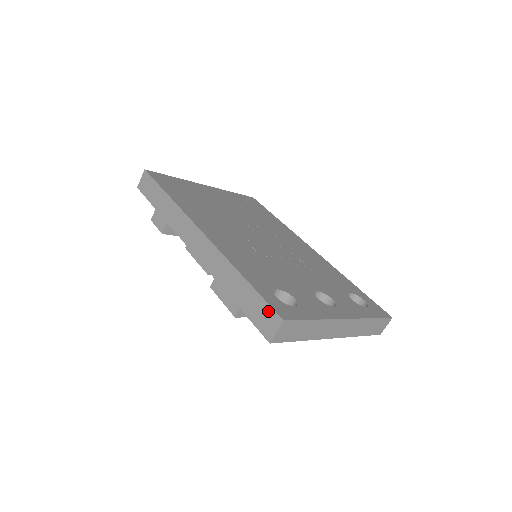
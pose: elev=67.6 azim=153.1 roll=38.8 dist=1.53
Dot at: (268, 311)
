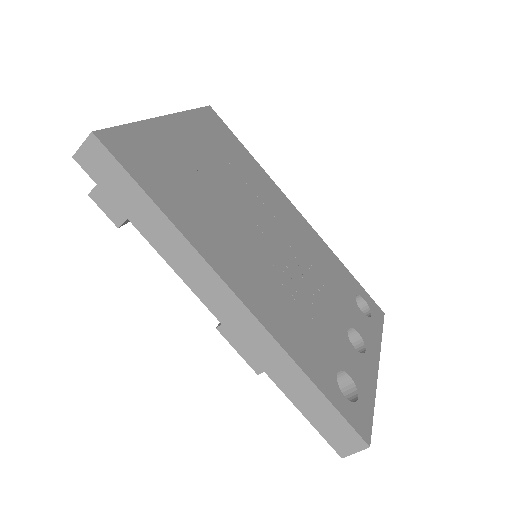
Dot at: (348, 431)
